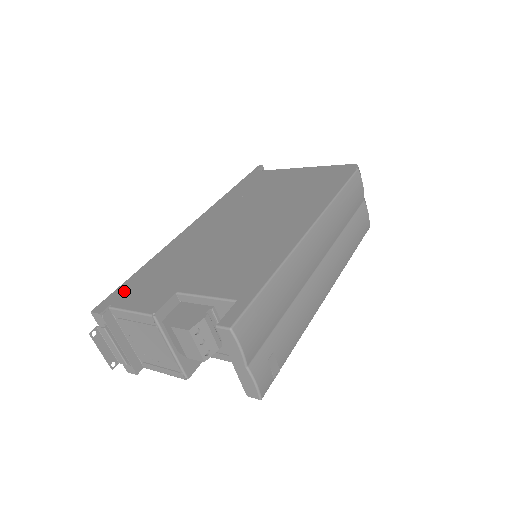
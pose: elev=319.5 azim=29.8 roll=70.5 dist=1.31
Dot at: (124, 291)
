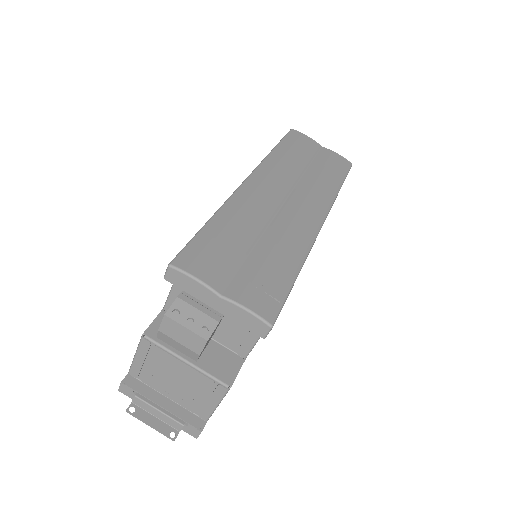
Dot at: occluded
